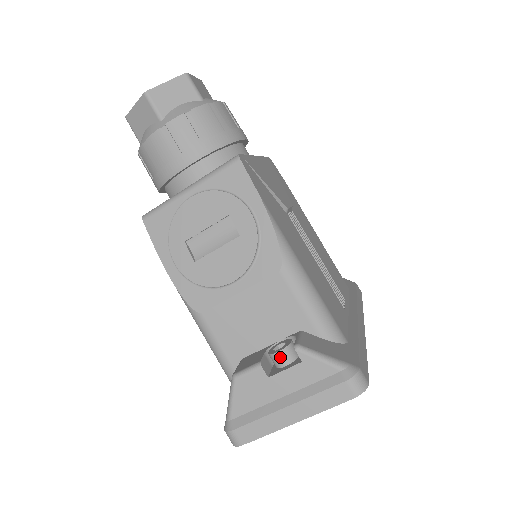
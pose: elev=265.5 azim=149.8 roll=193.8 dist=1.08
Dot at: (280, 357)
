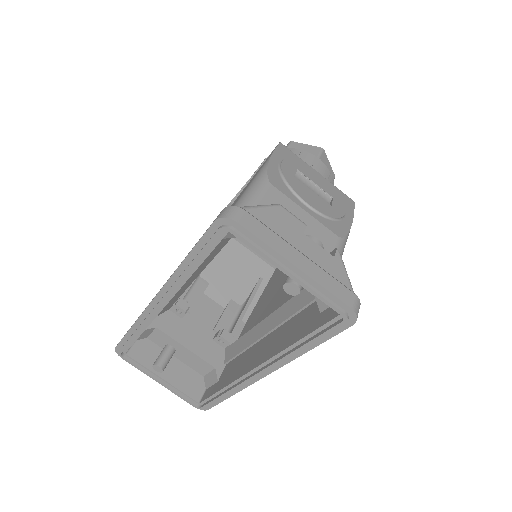
Dot at: (316, 242)
